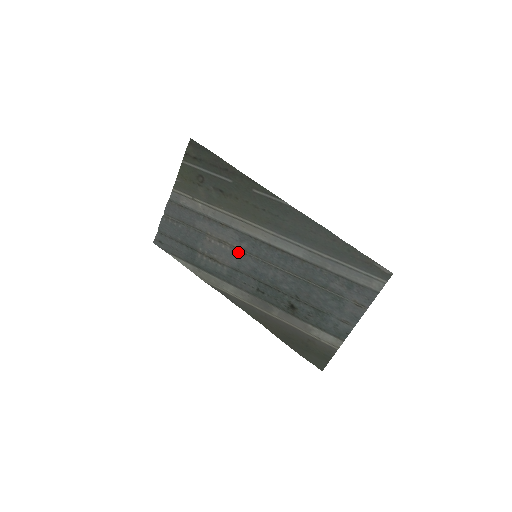
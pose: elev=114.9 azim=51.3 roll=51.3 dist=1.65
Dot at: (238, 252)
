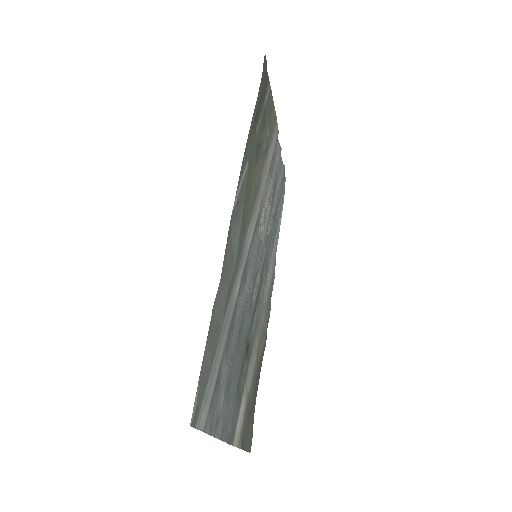
Dot at: (261, 238)
